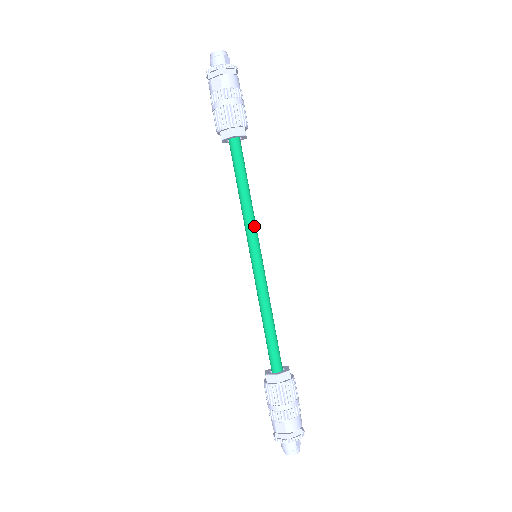
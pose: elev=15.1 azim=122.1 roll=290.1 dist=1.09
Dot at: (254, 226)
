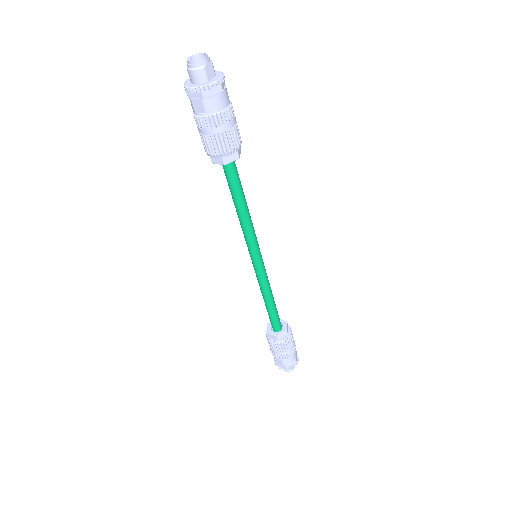
Dot at: (253, 236)
